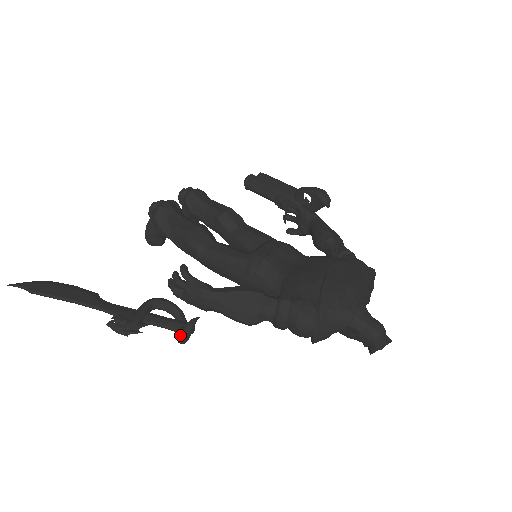
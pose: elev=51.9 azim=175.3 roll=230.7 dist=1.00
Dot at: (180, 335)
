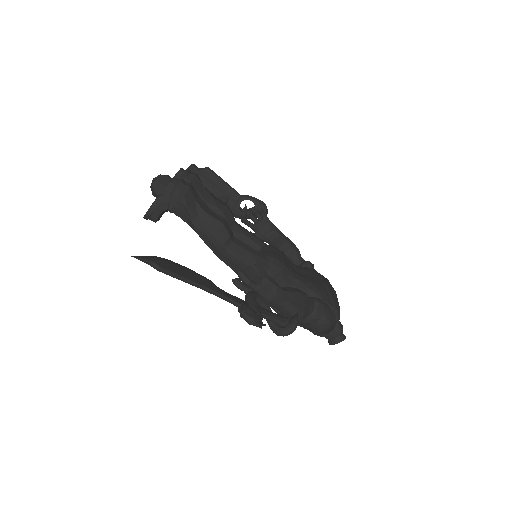
Dot at: (290, 329)
